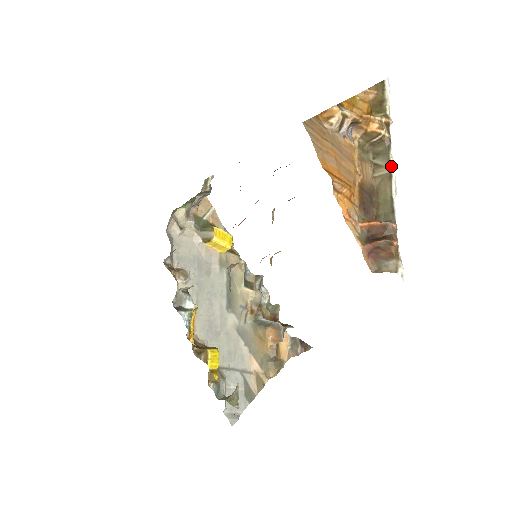
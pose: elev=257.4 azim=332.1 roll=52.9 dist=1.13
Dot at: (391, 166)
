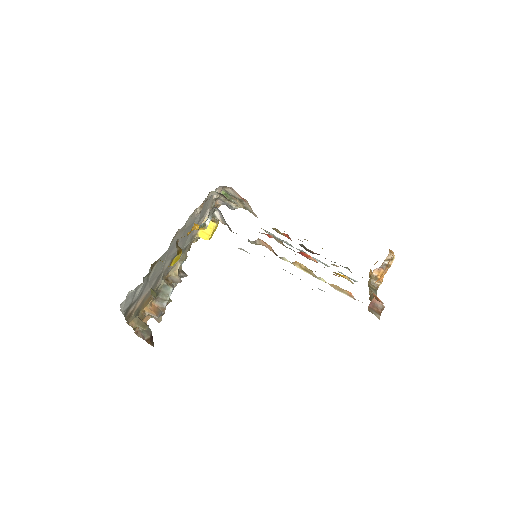
Dot at: occluded
